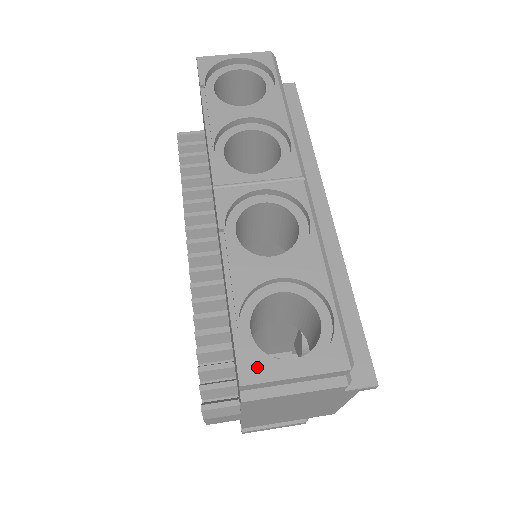
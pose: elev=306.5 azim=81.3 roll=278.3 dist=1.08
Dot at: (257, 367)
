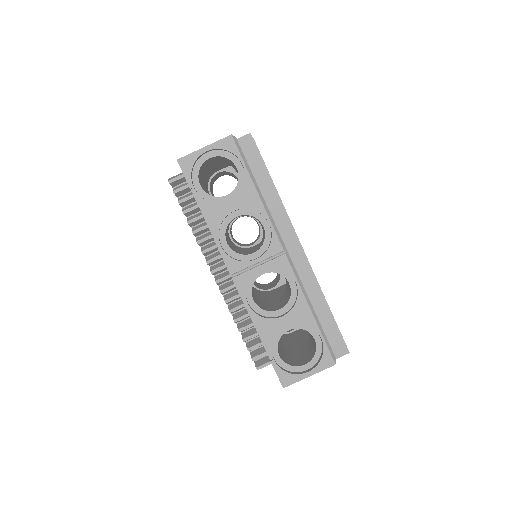
Dot at: (289, 377)
